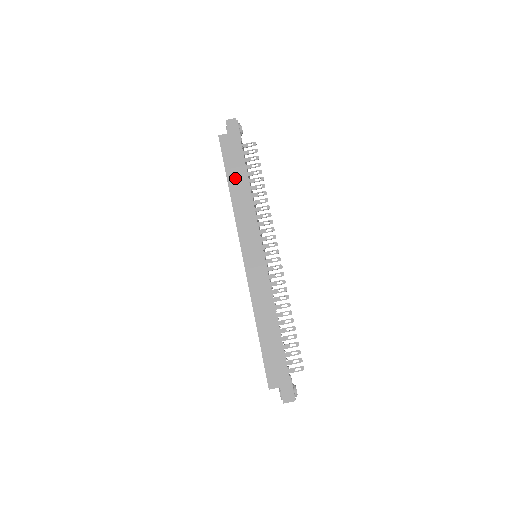
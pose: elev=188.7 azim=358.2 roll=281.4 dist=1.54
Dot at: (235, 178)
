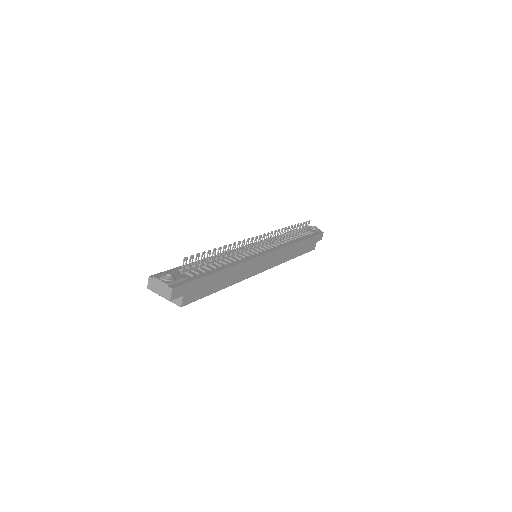
Dot at: (219, 284)
